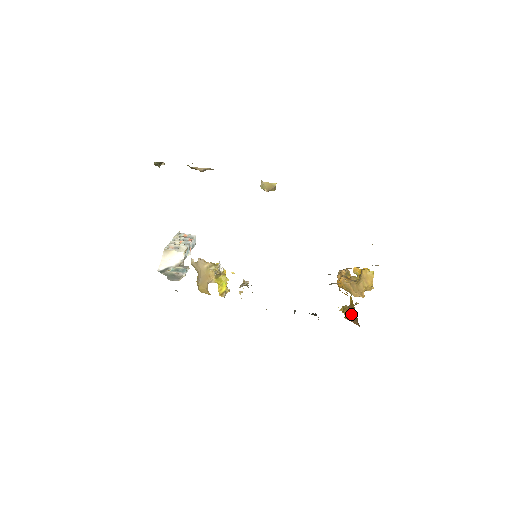
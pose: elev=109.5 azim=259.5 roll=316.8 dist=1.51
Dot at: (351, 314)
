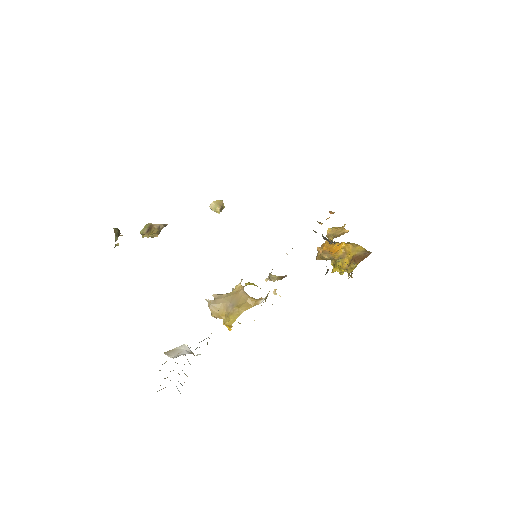
Dot at: (357, 258)
